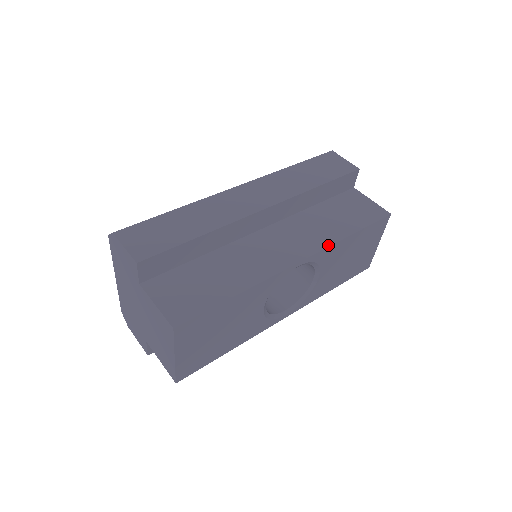
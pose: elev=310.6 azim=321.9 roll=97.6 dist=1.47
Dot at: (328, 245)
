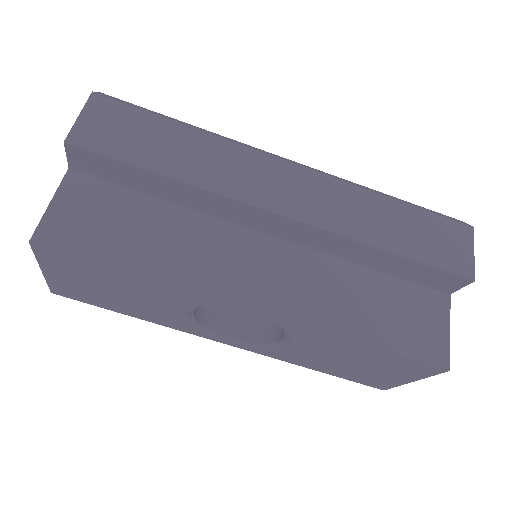
Dot at: (313, 326)
